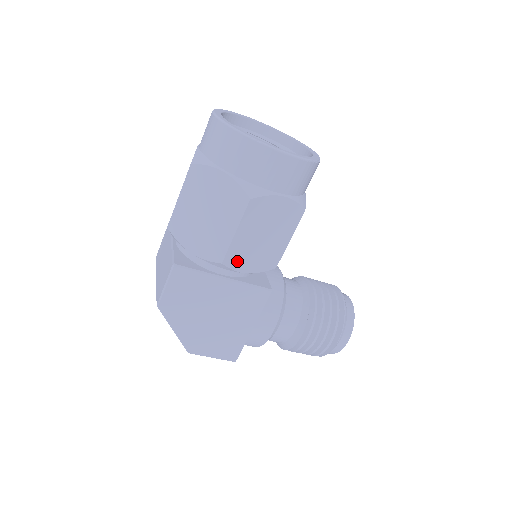
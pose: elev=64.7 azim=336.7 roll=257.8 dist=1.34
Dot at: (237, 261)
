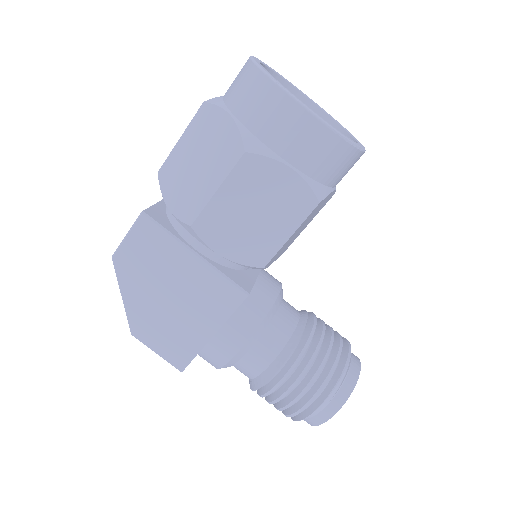
Dot at: (212, 233)
